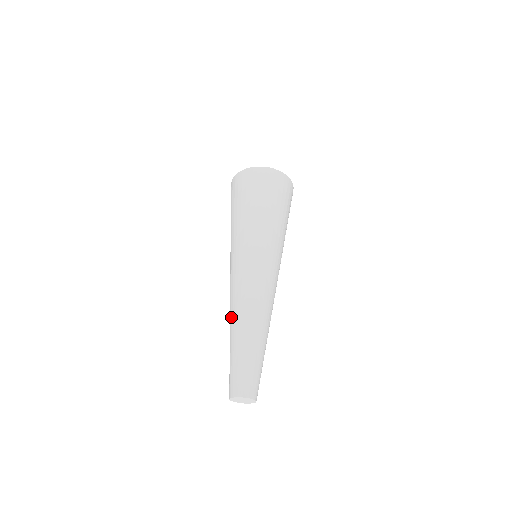
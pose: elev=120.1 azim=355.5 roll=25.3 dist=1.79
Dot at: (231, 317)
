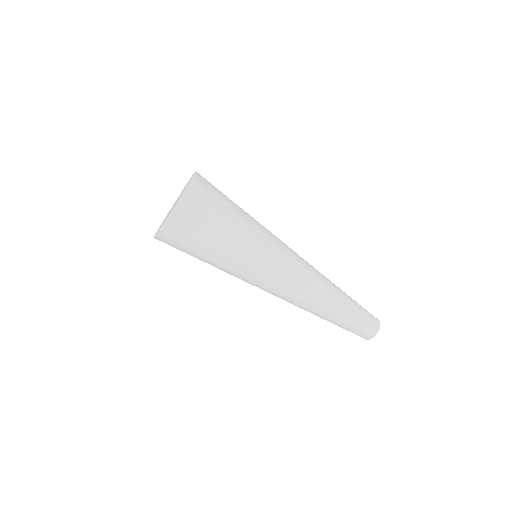
Dot at: (310, 311)
